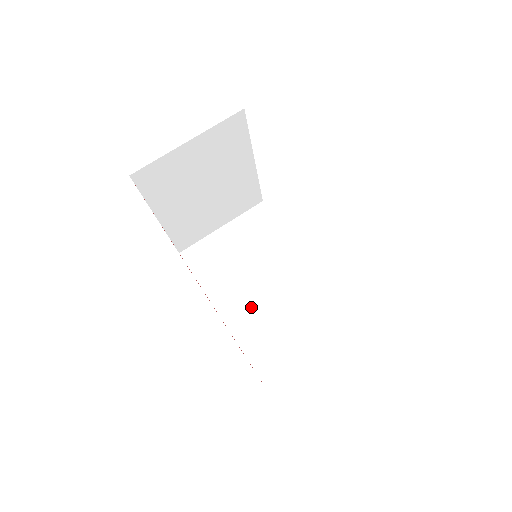
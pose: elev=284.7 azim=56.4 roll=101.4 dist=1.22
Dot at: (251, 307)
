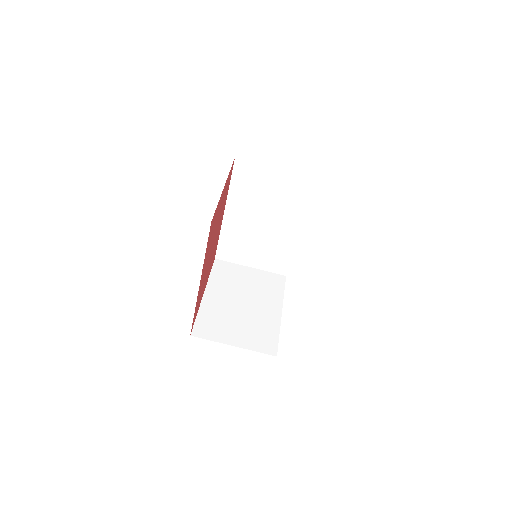
Dot at: (245, 224)
